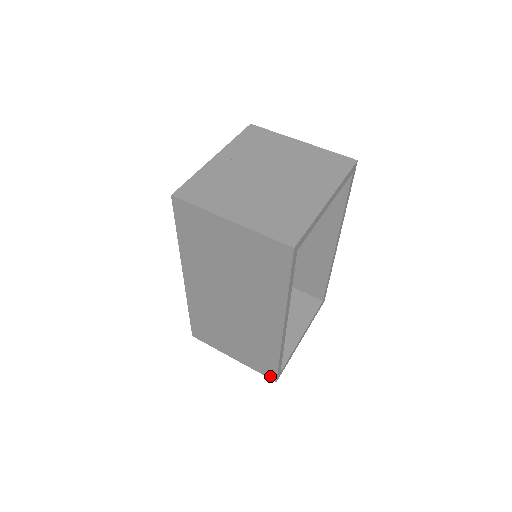
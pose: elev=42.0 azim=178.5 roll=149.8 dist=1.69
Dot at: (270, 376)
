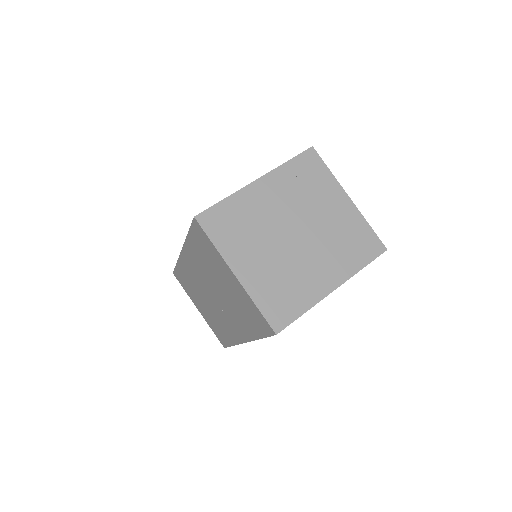
Dot at: (221, 342)
